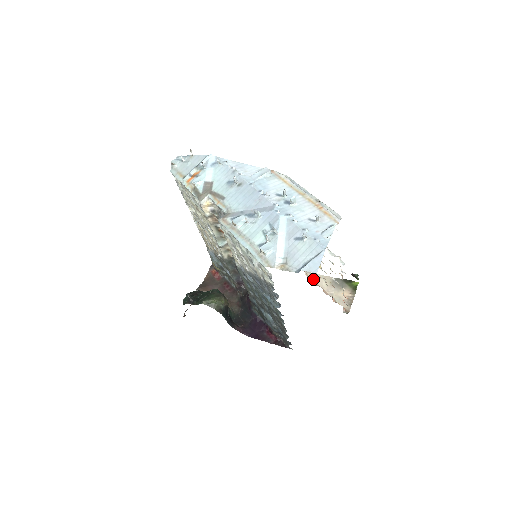
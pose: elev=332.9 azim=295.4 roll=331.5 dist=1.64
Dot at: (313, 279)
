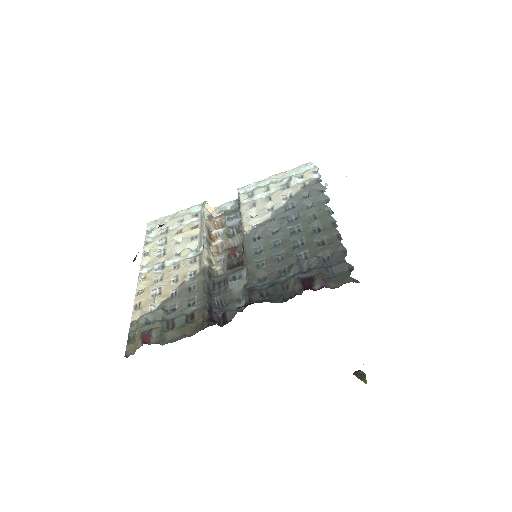
Dot at: occluded
